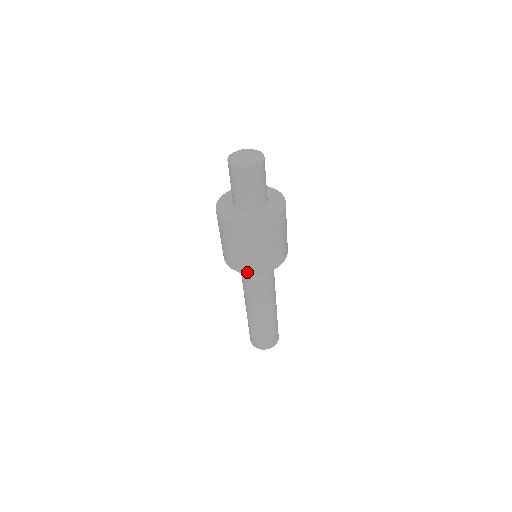
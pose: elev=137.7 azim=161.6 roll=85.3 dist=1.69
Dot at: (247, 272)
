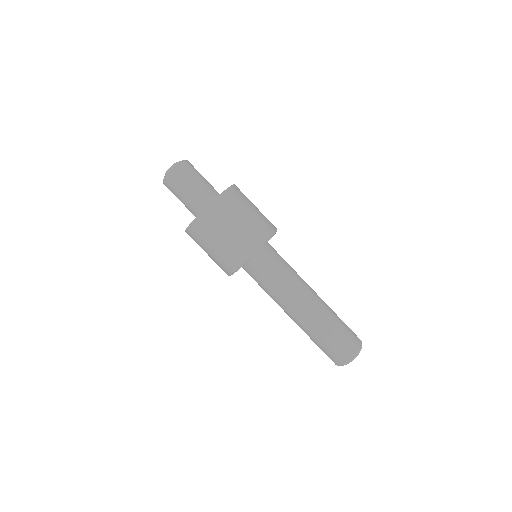
Dot at: (231, 270)
